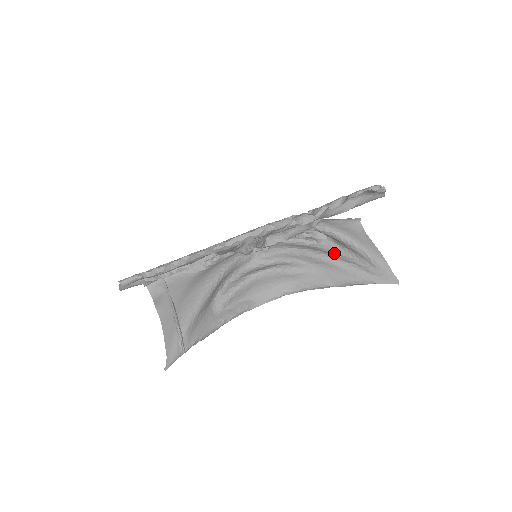
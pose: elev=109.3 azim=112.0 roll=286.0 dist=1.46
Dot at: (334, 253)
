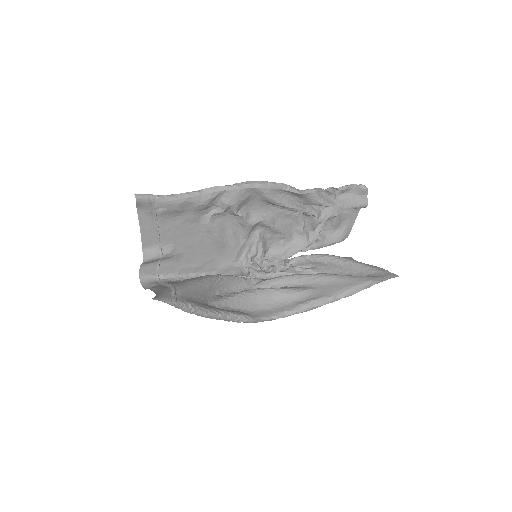
Dot at: occluded
